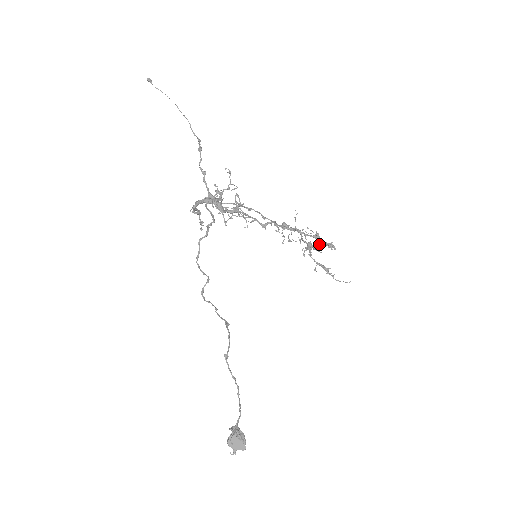
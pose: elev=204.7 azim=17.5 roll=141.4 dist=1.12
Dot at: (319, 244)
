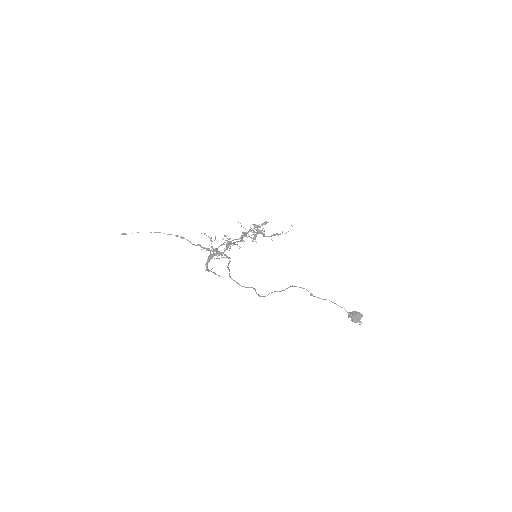
Dot at: occluded
